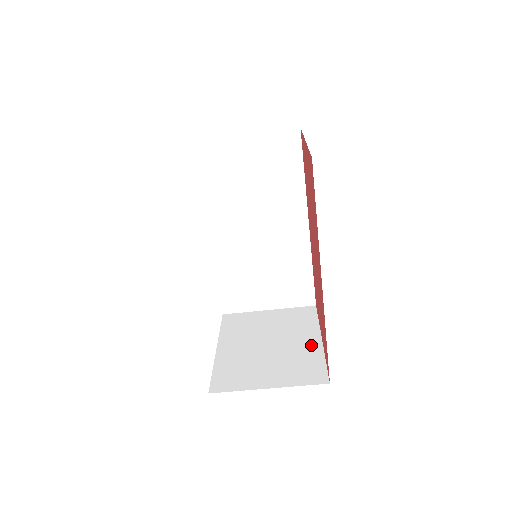
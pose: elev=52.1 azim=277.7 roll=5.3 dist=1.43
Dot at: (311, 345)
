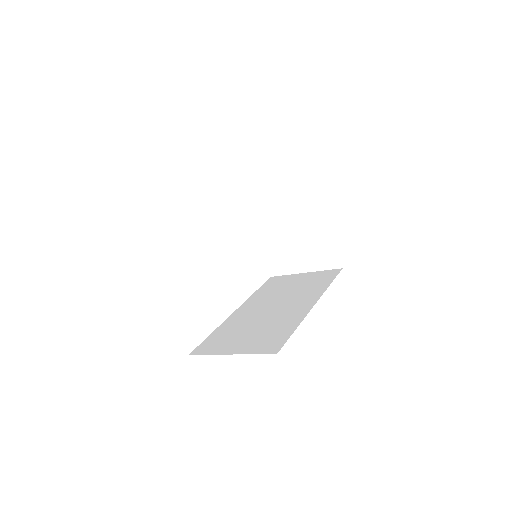
Dot at: (322, 228)
